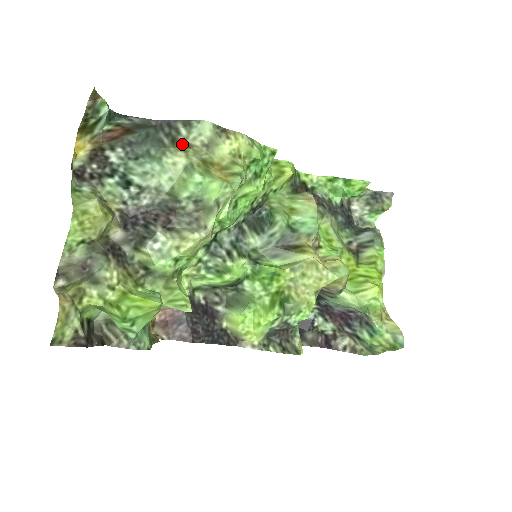
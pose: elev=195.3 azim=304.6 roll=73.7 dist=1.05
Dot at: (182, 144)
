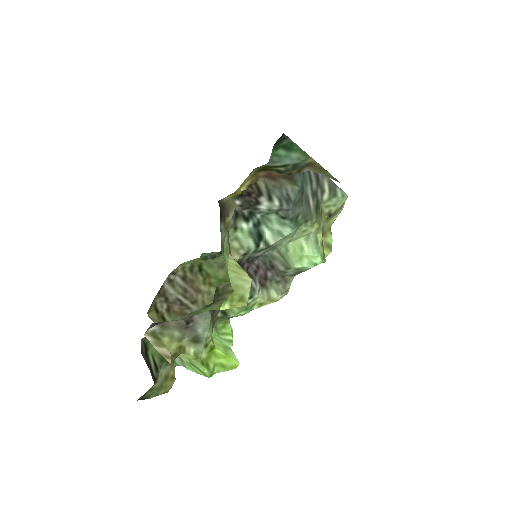
Dot at: (320, 212)
